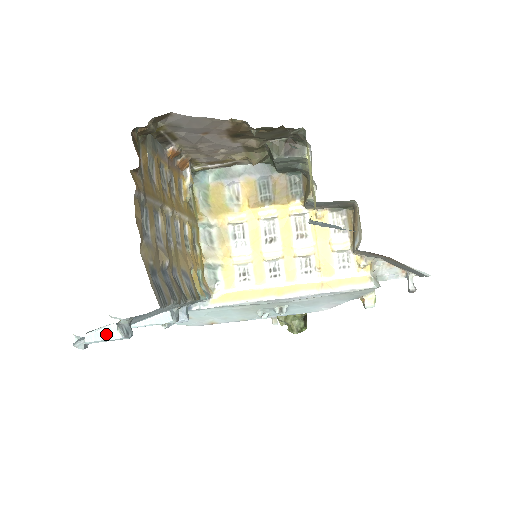
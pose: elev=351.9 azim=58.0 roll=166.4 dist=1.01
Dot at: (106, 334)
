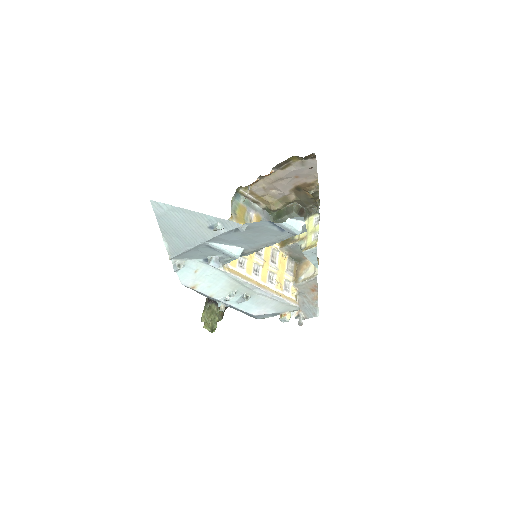
Dot at: (296, 225)
